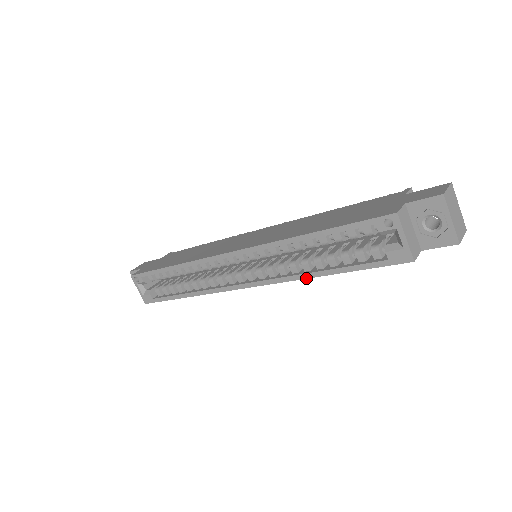
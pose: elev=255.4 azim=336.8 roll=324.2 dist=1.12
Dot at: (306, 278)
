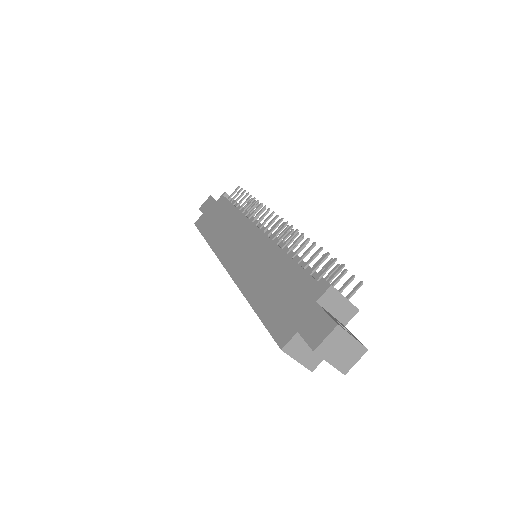
Dot at: occluded
